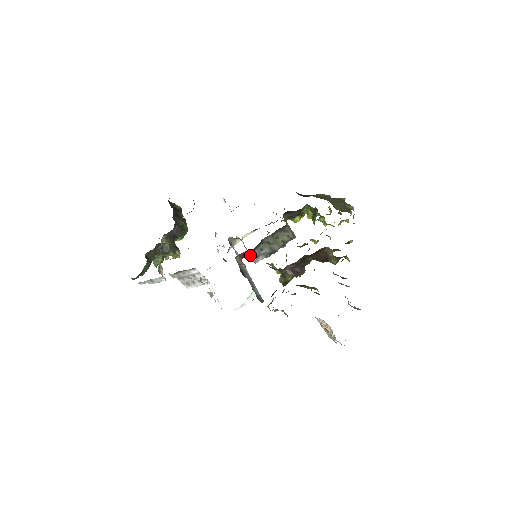
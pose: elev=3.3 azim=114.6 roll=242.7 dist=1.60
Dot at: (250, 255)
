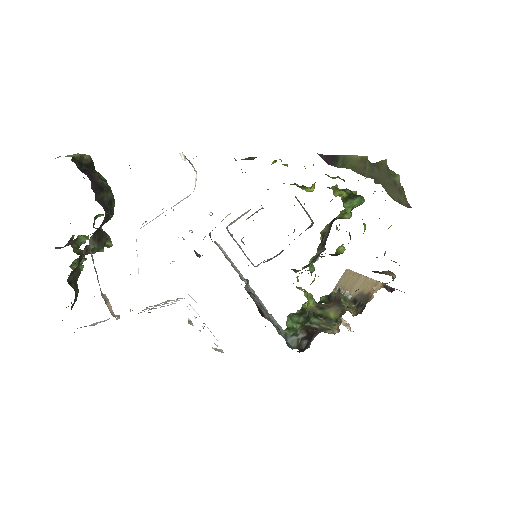
Dot at: occluded
